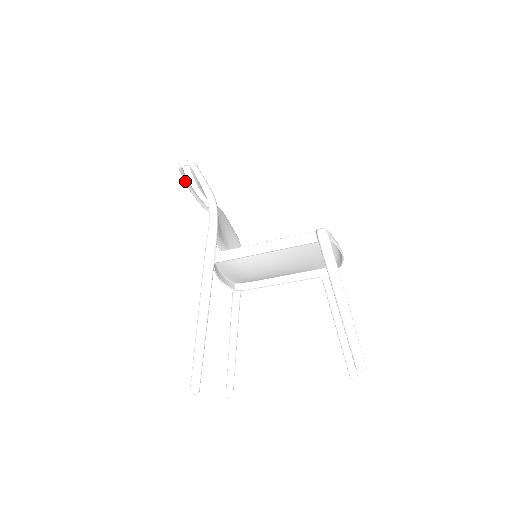
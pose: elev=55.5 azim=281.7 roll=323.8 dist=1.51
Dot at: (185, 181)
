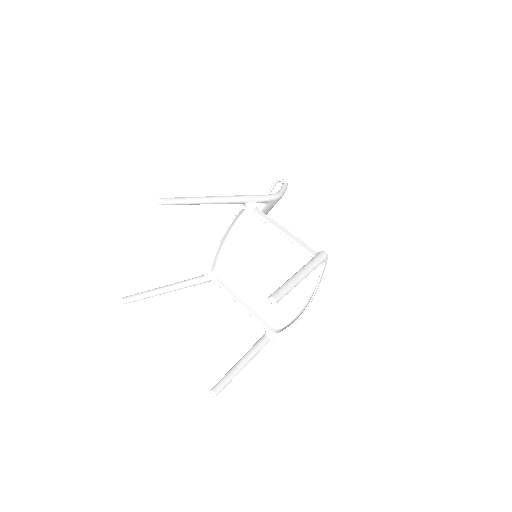
Dot at: occluded
